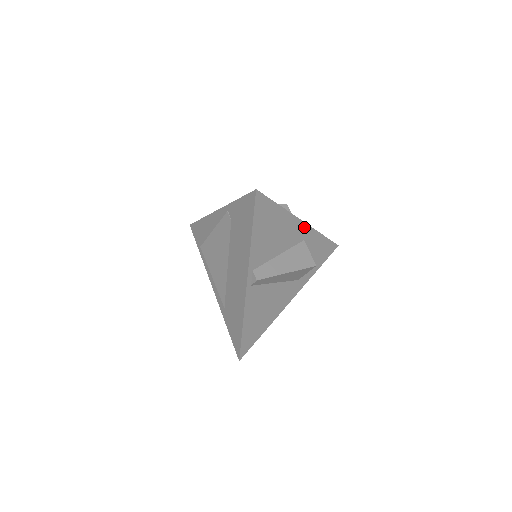
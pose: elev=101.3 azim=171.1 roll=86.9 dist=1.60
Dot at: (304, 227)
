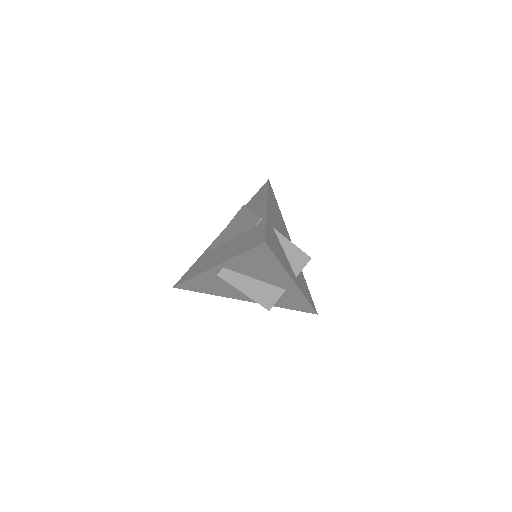
Dot at: (293, 285)
